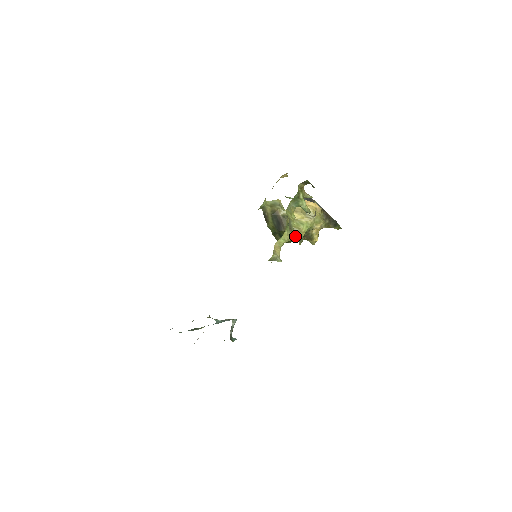
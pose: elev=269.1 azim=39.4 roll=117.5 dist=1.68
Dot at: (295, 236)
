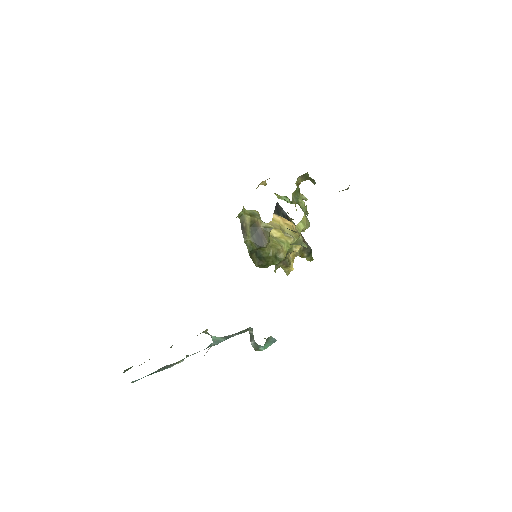
Dot at: (276, 256)
